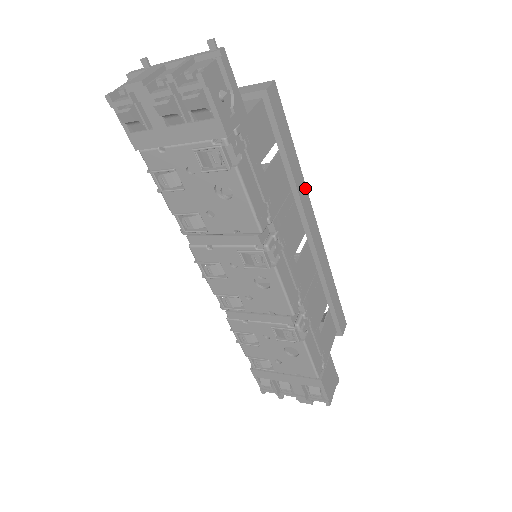
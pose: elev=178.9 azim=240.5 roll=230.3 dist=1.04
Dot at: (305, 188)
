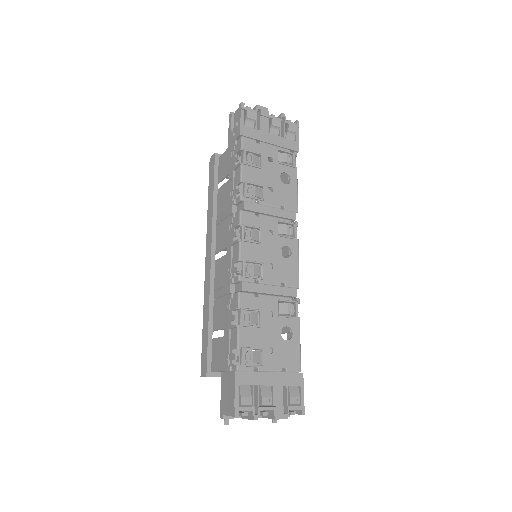
Dot at: occluded
